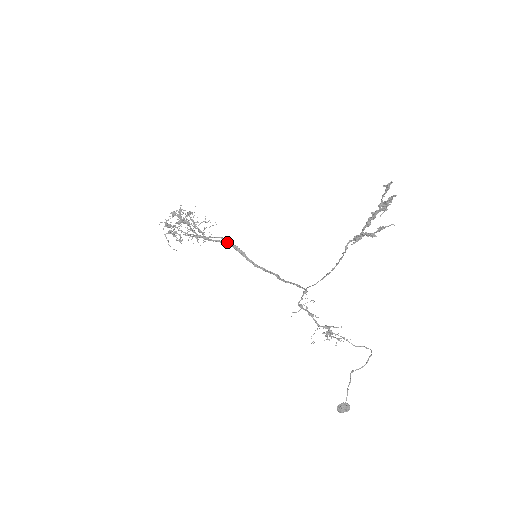
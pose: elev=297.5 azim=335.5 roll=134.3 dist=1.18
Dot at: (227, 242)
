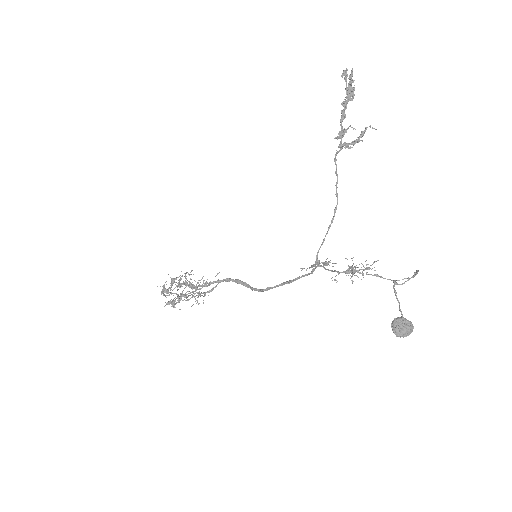
Dot at: (228, 278)
